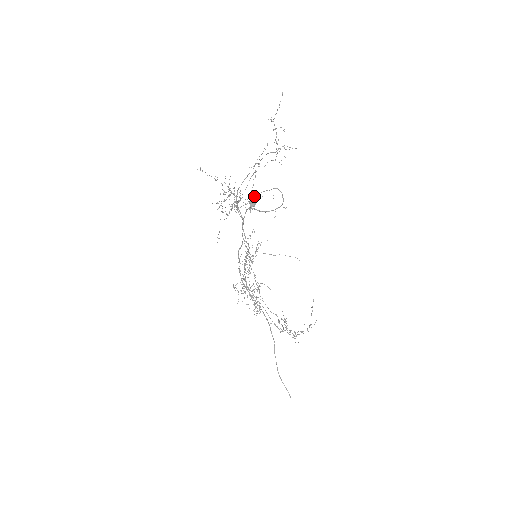
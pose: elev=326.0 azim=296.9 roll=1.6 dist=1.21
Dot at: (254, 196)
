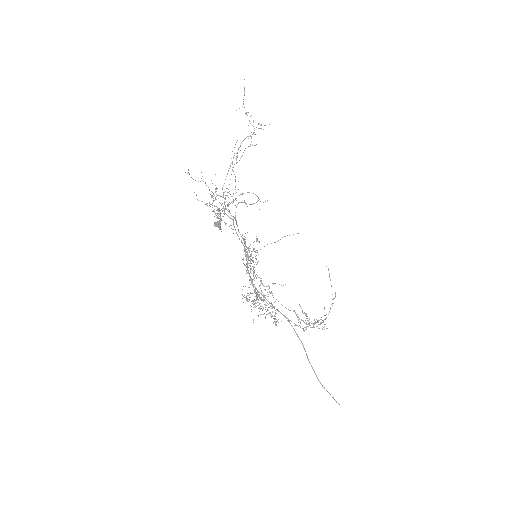
Dot at: occluded
